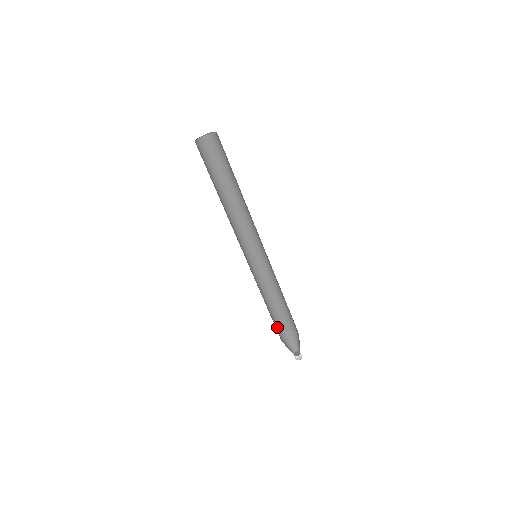
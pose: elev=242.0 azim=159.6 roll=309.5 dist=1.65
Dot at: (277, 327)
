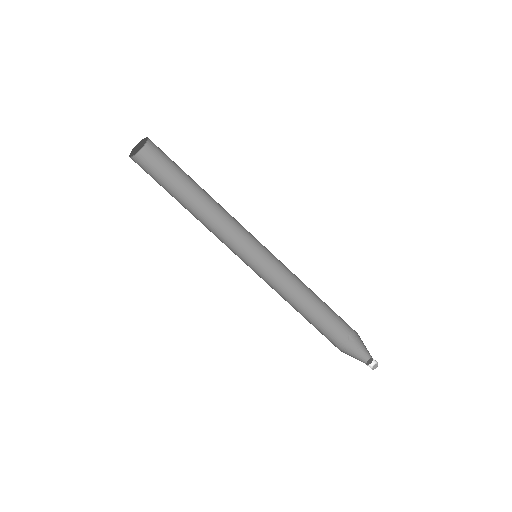
Dot at: occluded
